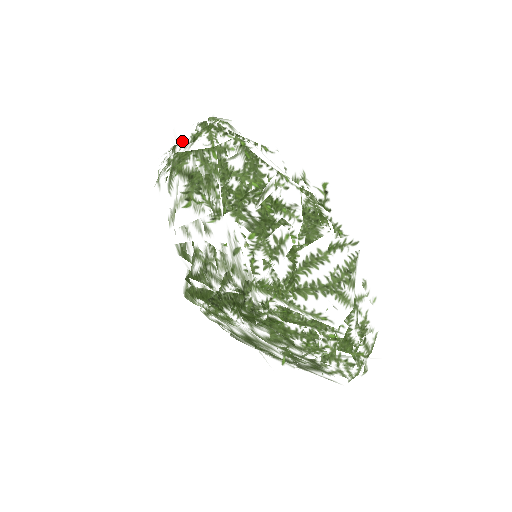
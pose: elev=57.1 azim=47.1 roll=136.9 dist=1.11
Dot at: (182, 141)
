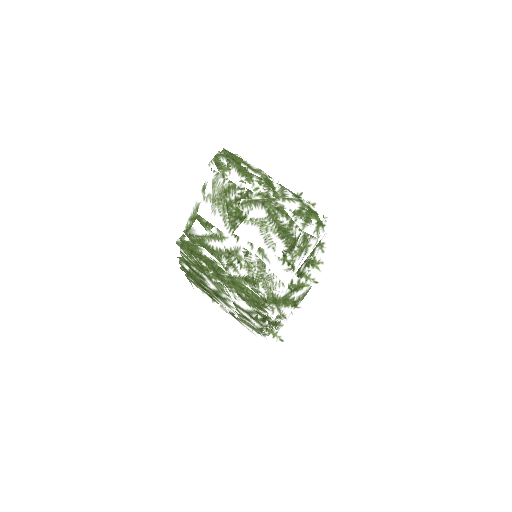
Dot at: (294, 210)
